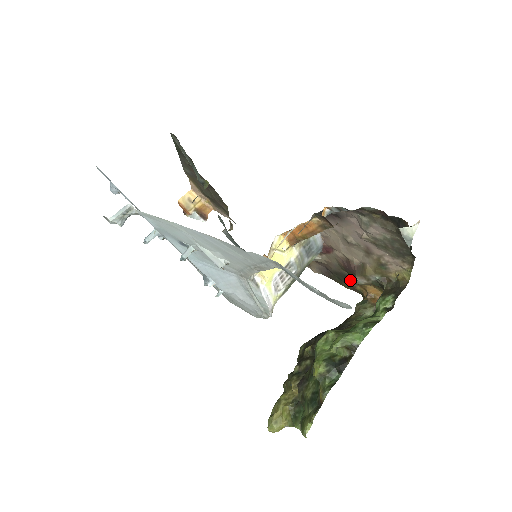
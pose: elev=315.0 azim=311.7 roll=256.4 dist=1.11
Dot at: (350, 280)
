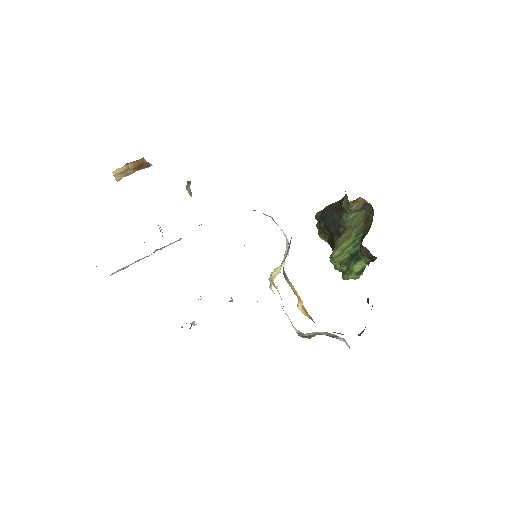
Dot at: occluded
